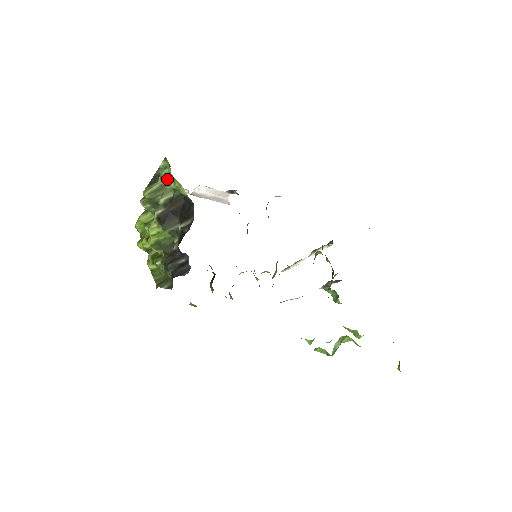
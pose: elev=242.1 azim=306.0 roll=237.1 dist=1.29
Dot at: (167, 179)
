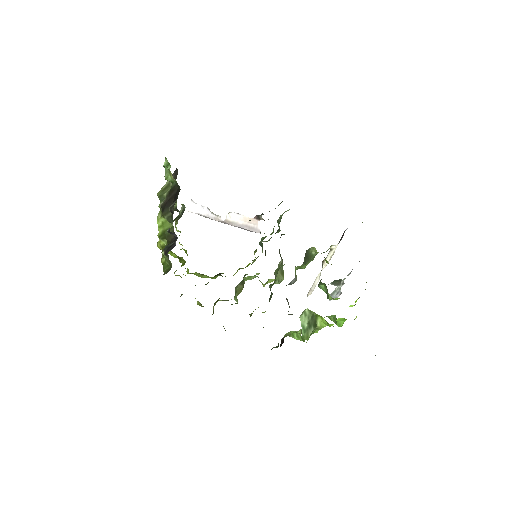
Dot at: (167, 174)
